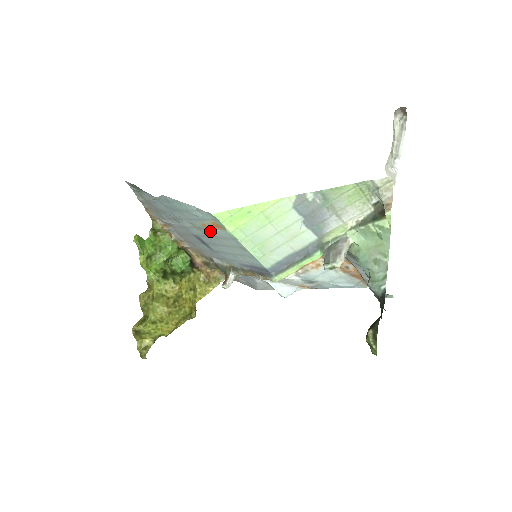
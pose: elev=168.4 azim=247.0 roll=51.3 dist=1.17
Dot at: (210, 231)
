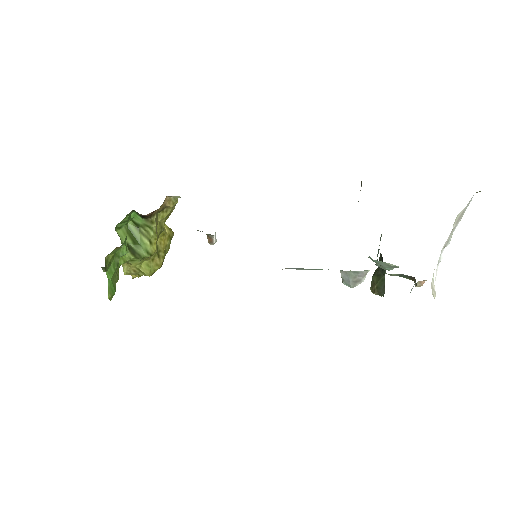
Dot at: occluded
